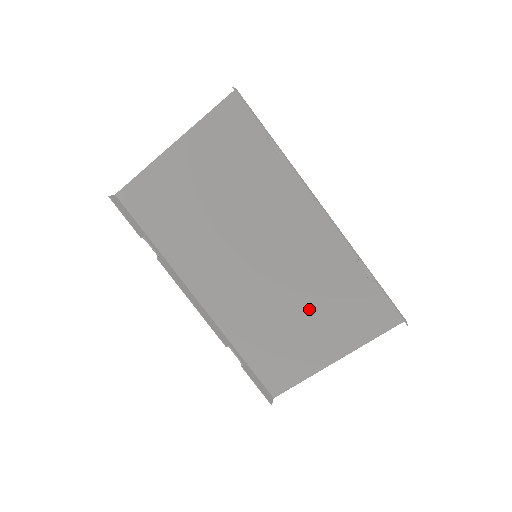
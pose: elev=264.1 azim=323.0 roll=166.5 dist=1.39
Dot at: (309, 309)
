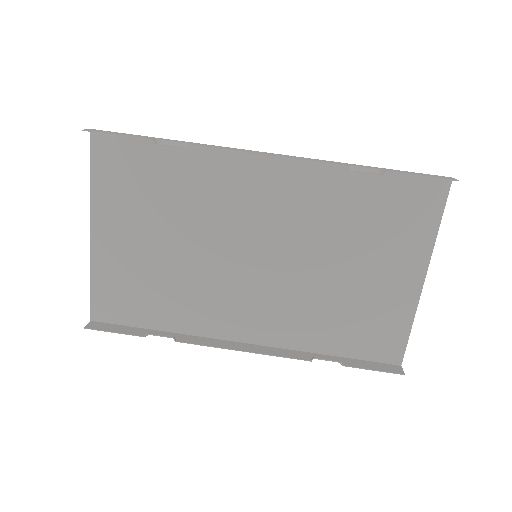
Dot at: (351, 256)
